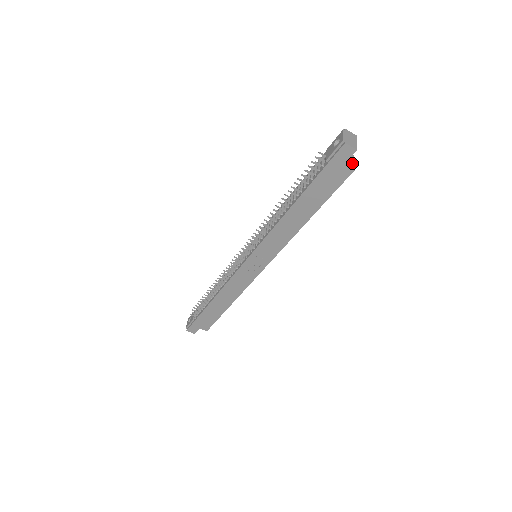
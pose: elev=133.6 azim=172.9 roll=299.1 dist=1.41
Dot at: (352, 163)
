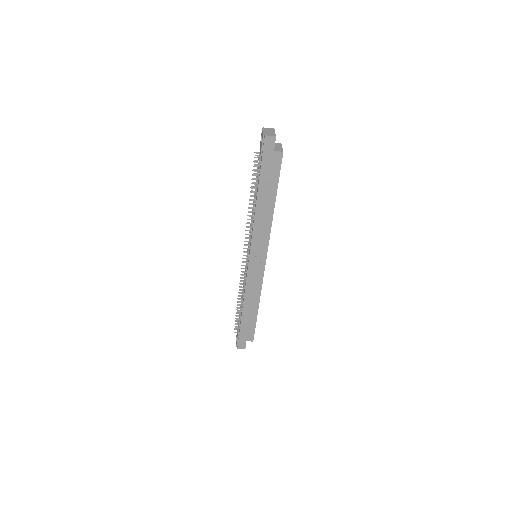
Dot at: (280, 148)
